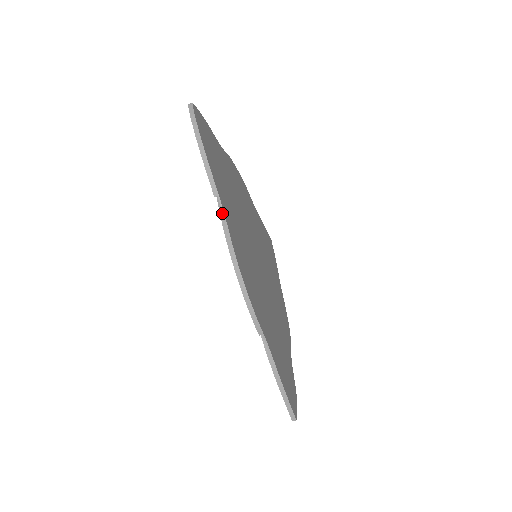
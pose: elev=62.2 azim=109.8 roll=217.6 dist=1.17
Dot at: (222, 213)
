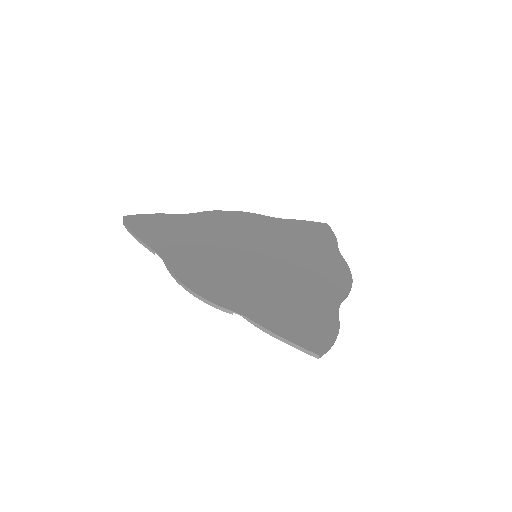
Dot at: (163, 259)
